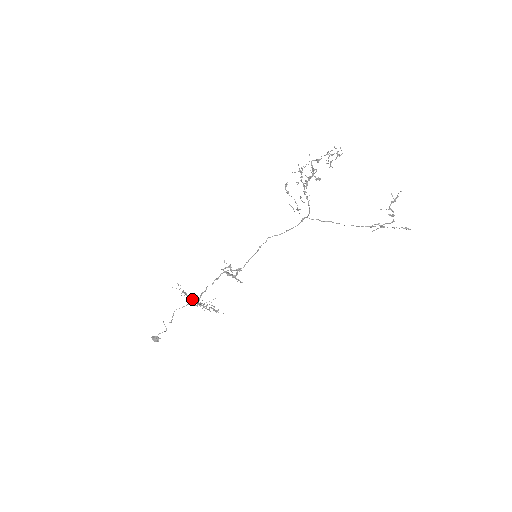
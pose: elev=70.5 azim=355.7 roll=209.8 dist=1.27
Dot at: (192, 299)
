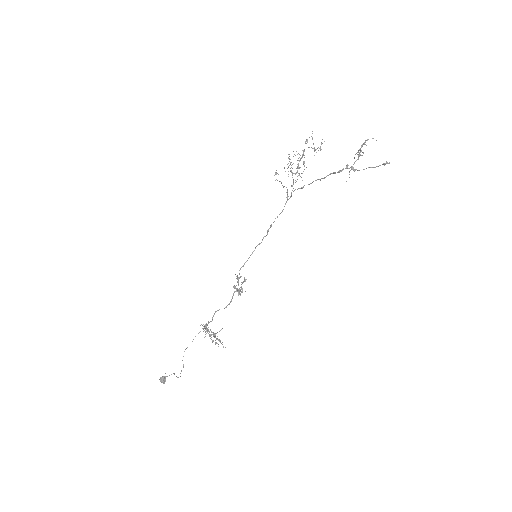
Dot at: occluded
